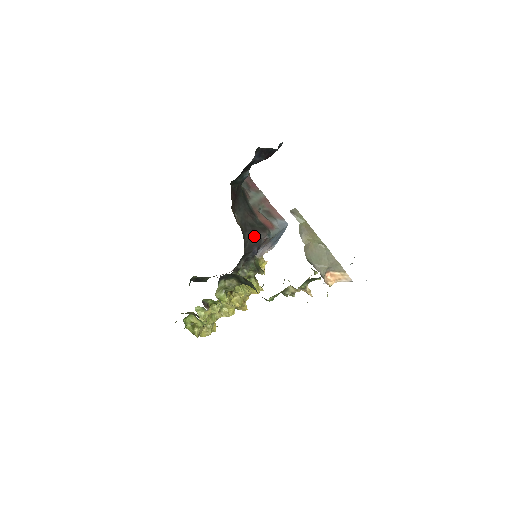
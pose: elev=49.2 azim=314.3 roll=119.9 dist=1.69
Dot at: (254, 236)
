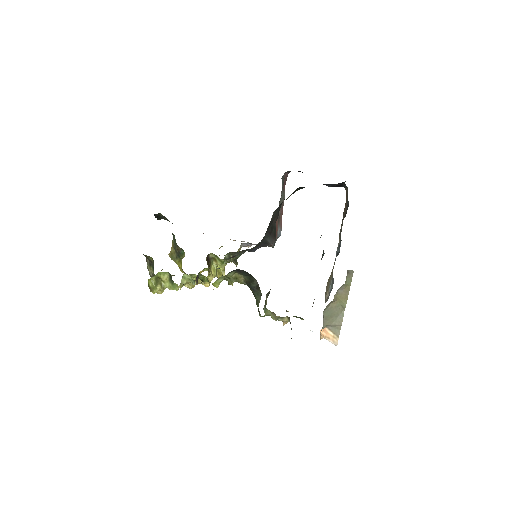
Dot at: (268, 239)
